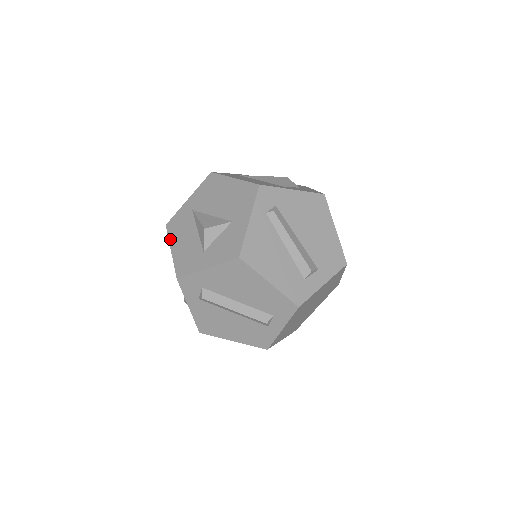
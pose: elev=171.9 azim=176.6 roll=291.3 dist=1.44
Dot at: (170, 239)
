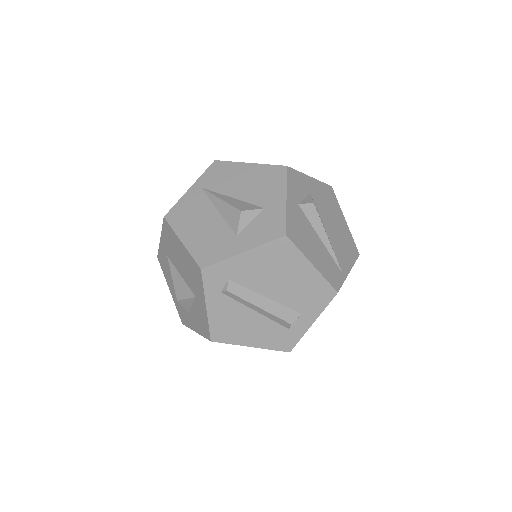
Dot at: (165, 277)
